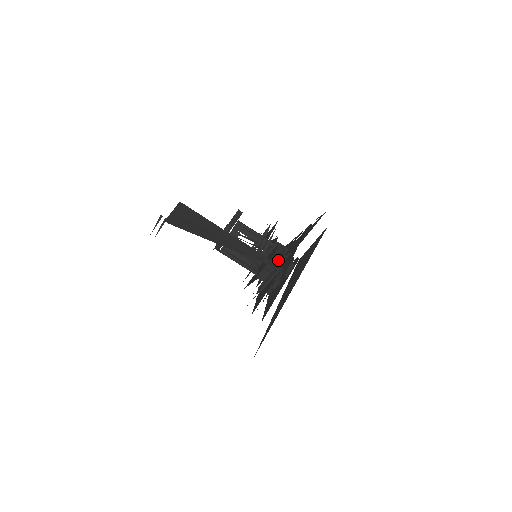
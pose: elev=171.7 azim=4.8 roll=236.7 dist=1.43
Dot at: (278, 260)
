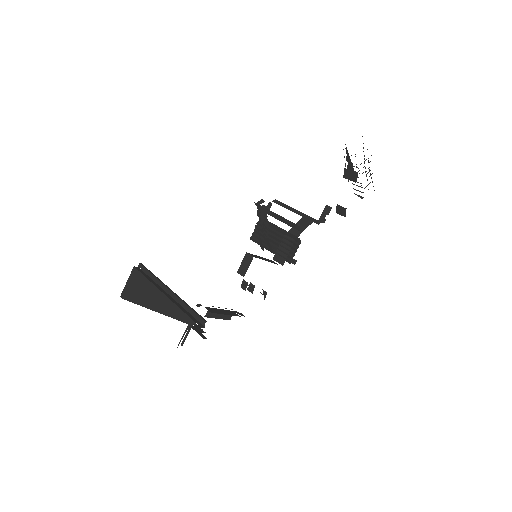
Dot at: occluded
